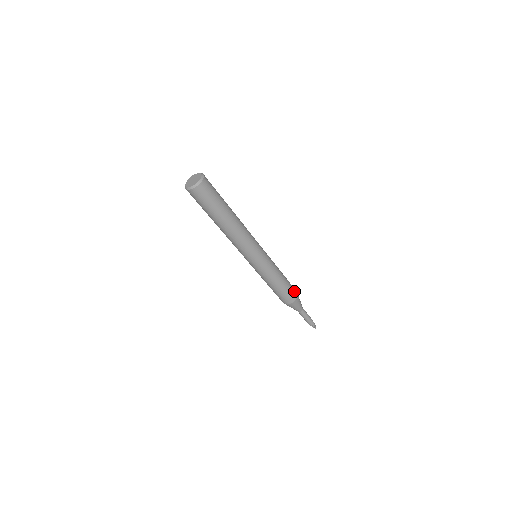
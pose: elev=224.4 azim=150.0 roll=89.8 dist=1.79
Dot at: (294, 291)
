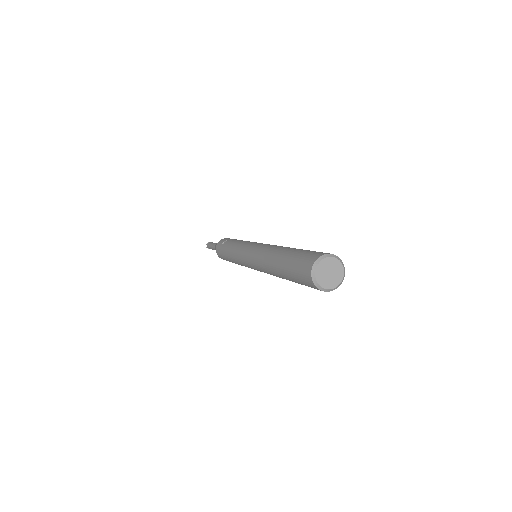
Dot at: occluded
